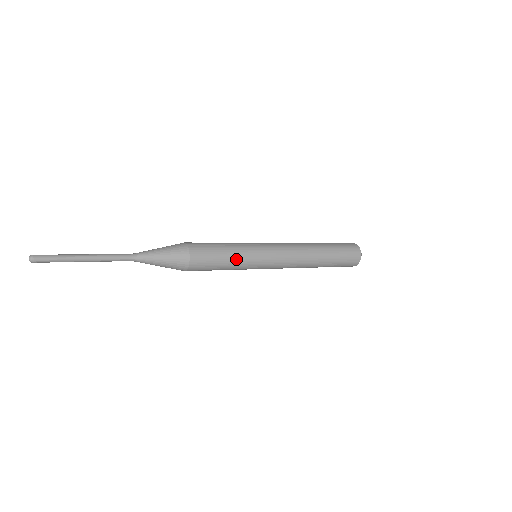
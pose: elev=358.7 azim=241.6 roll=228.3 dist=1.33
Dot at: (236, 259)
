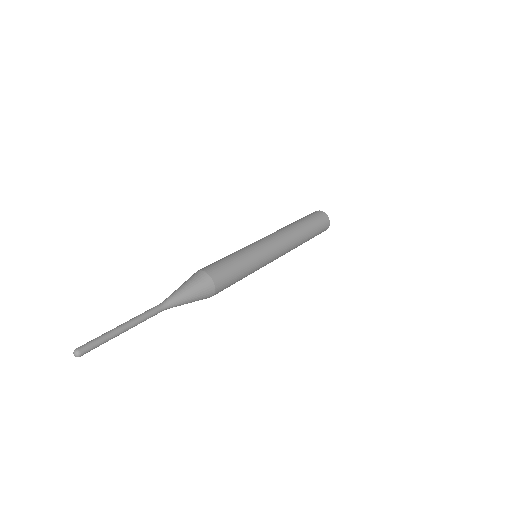
Dot at: (247, 274)
